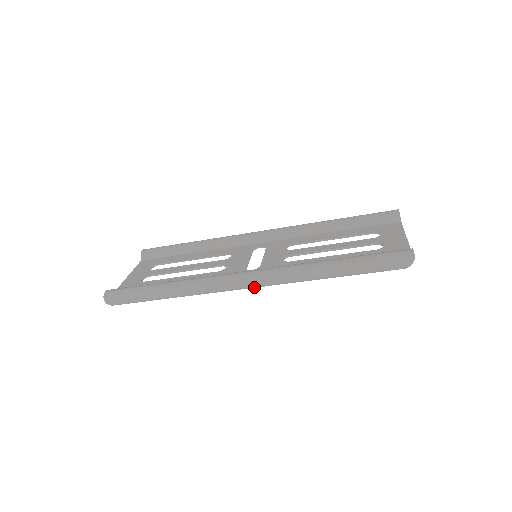
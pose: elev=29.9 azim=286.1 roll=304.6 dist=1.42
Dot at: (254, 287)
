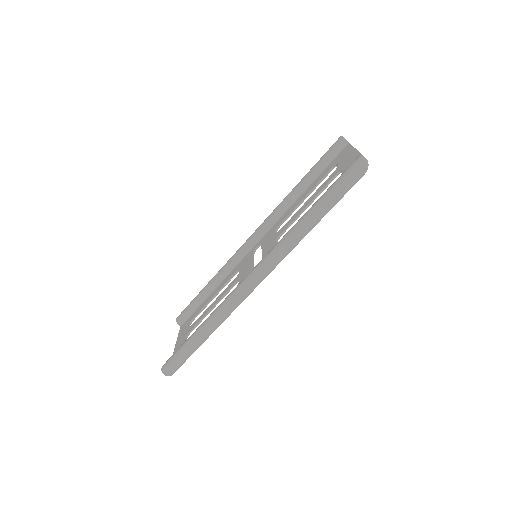
Dot at: (263, 279)
